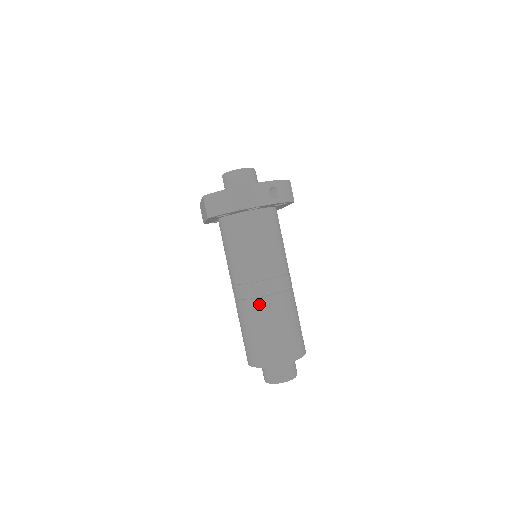
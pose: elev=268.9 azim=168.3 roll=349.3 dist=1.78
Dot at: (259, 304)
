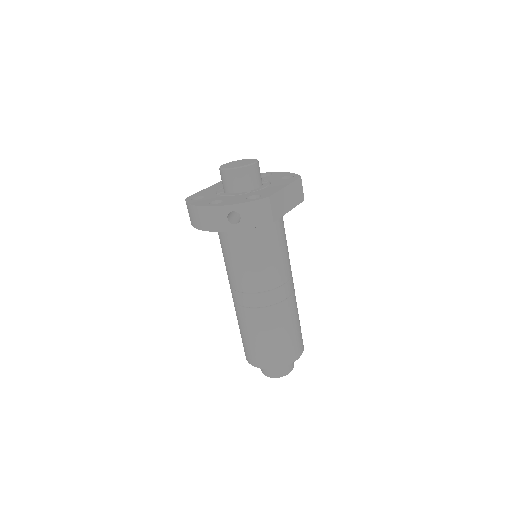
Dot at: (239, 311)
